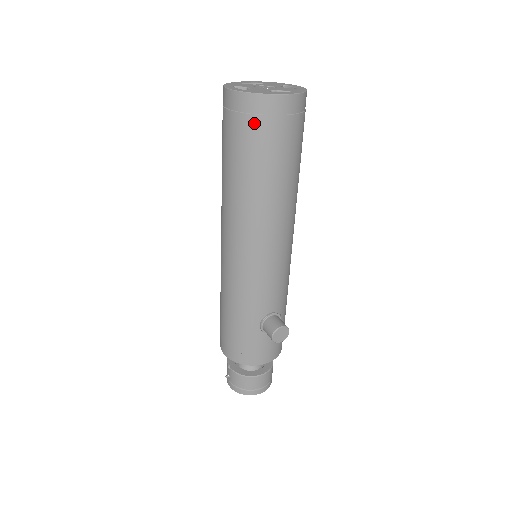
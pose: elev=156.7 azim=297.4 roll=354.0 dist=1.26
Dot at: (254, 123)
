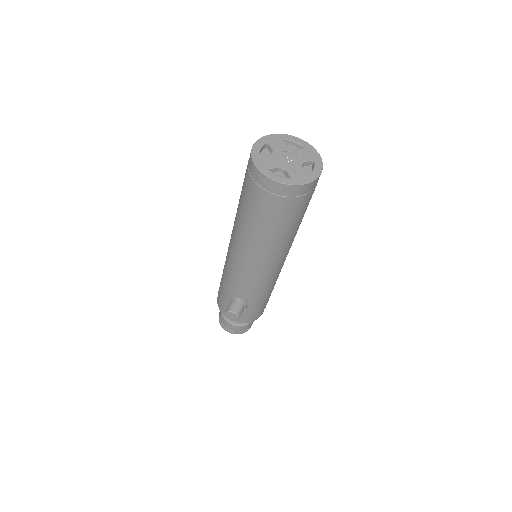
Dot at: (251, 184)
